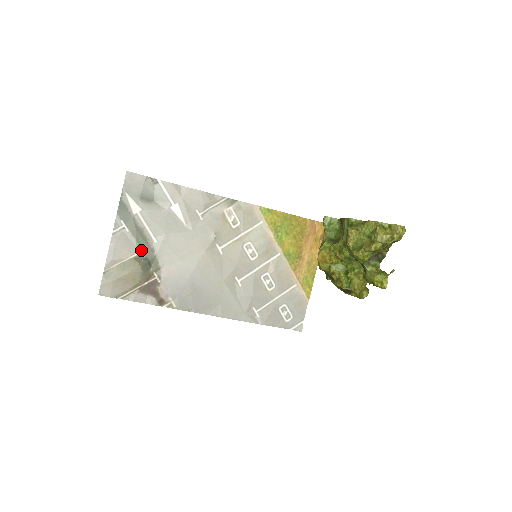
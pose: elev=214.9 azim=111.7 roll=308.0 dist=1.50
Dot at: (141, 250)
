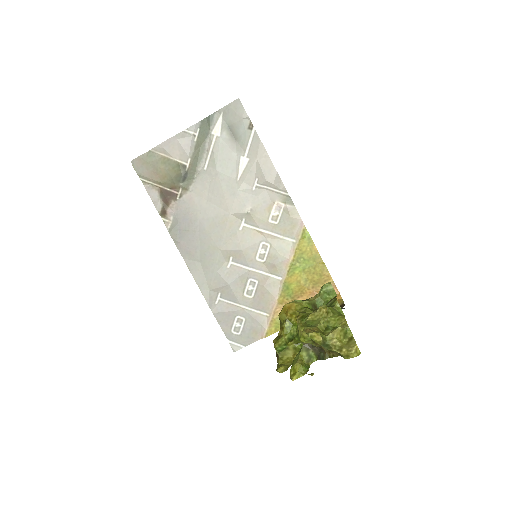
Dot at: (189, 163)
